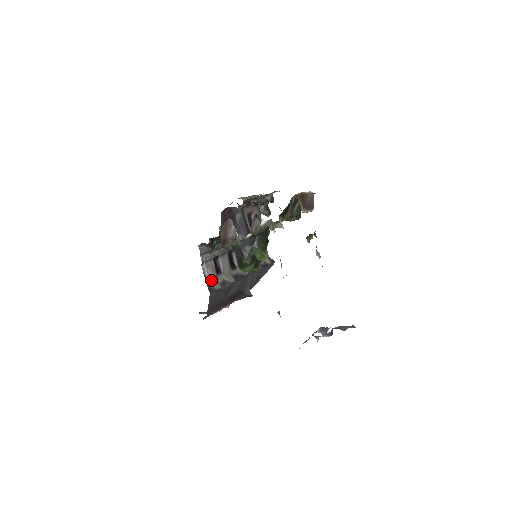
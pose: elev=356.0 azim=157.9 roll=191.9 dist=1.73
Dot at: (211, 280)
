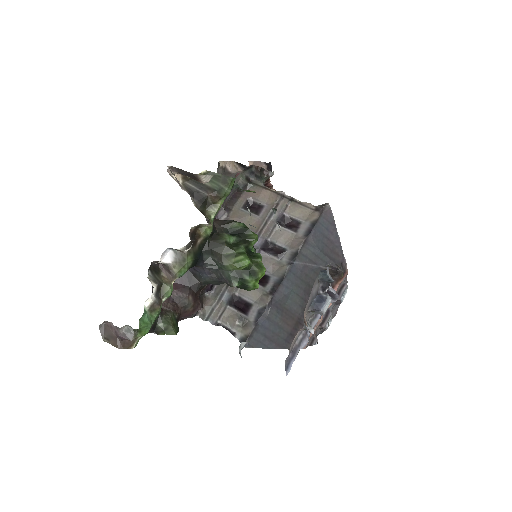
Dot at: (241, 329)
